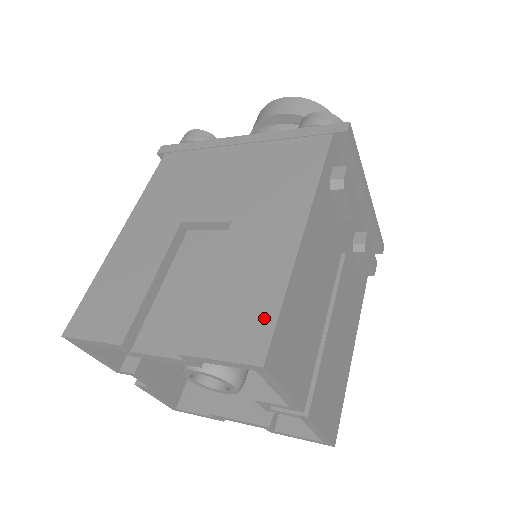
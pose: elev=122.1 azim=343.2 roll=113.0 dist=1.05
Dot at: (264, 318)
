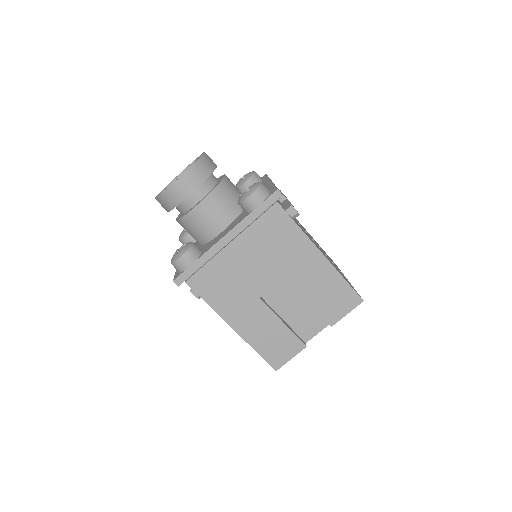
Dot at: (347, 291)
